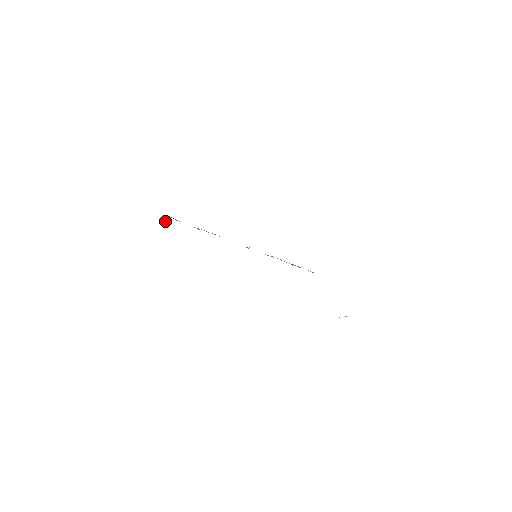
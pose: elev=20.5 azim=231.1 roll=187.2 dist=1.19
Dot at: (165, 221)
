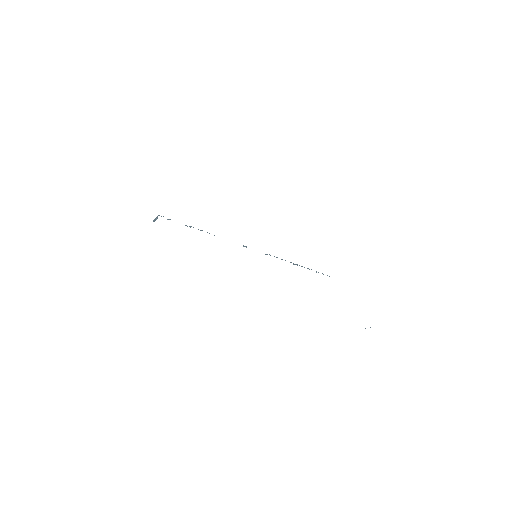
Dot at: (155, 220)
